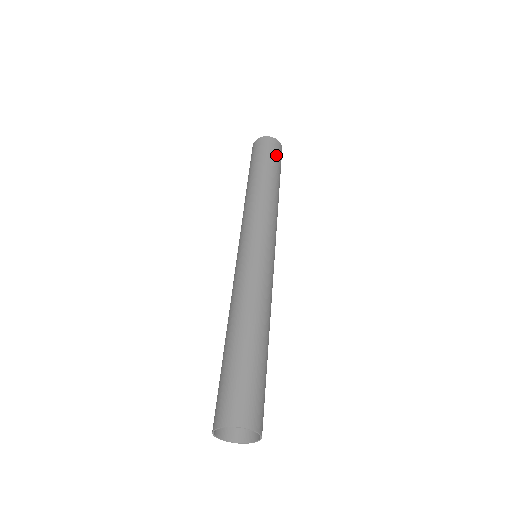
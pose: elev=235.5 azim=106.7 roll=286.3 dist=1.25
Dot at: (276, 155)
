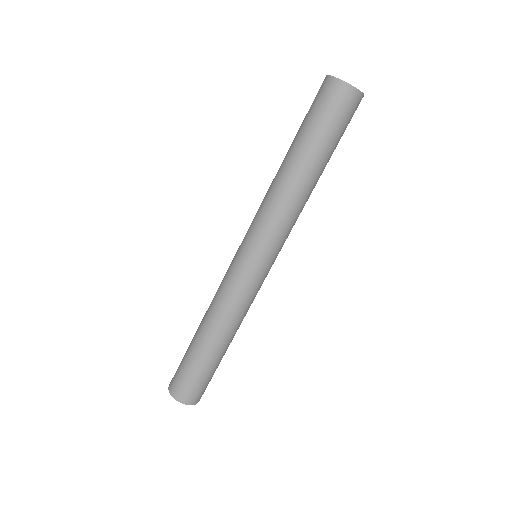
Dot at: (345, 125)
